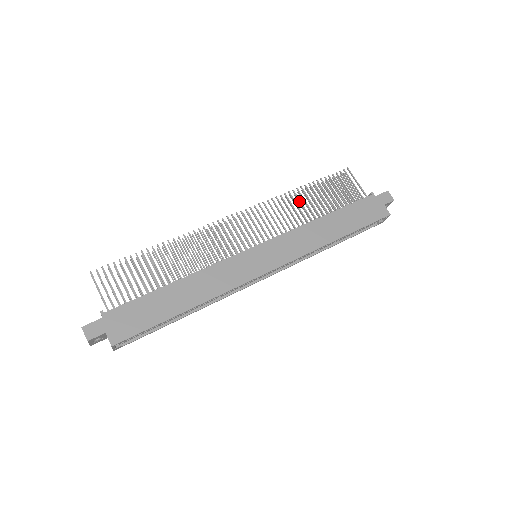
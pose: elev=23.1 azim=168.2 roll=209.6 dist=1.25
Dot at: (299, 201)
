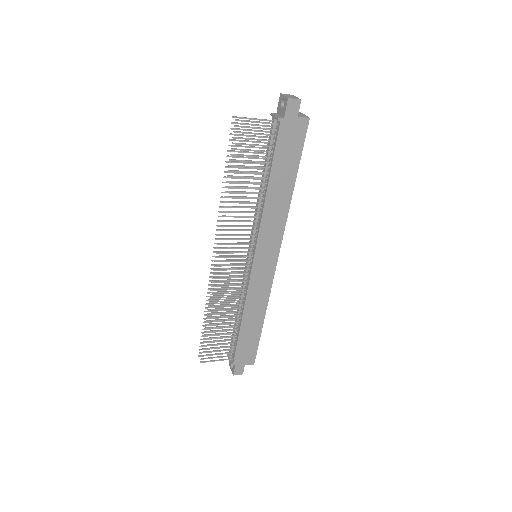
Dot at: occluded
